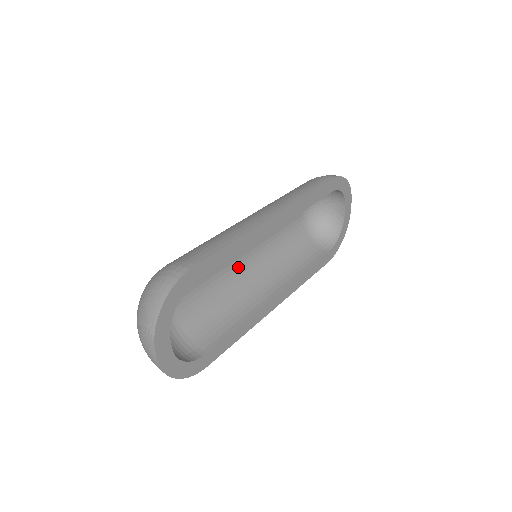
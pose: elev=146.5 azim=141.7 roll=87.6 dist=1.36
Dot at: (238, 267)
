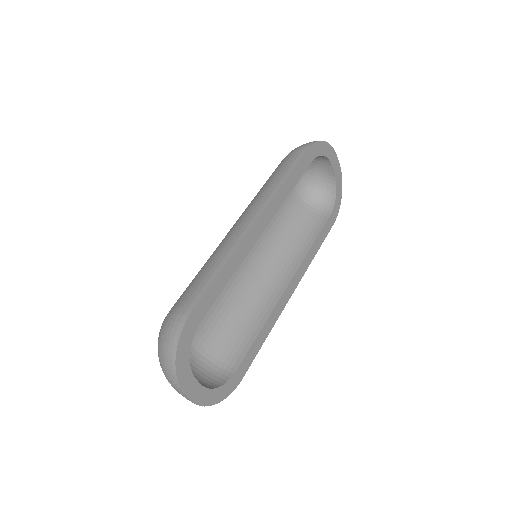
Dot at: (243, 271)
